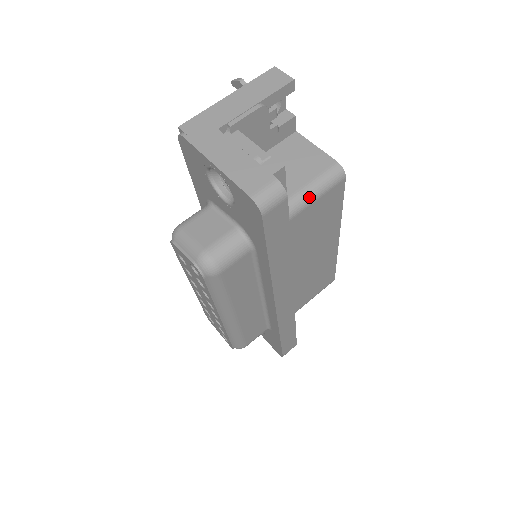
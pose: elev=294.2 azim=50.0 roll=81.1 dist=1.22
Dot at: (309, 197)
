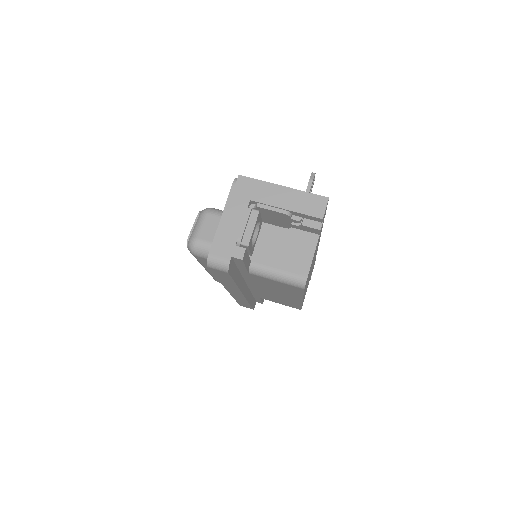
Dot at: (270, 276)
